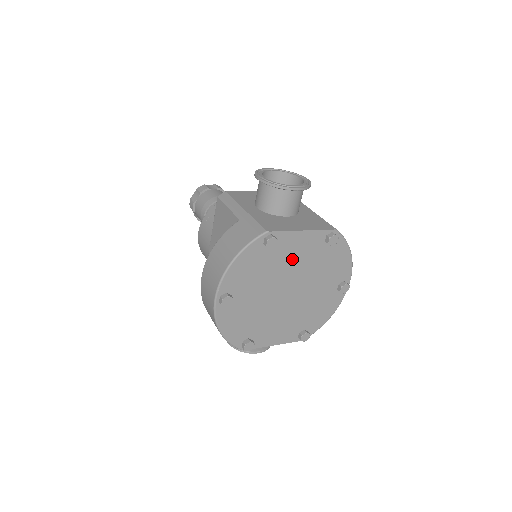
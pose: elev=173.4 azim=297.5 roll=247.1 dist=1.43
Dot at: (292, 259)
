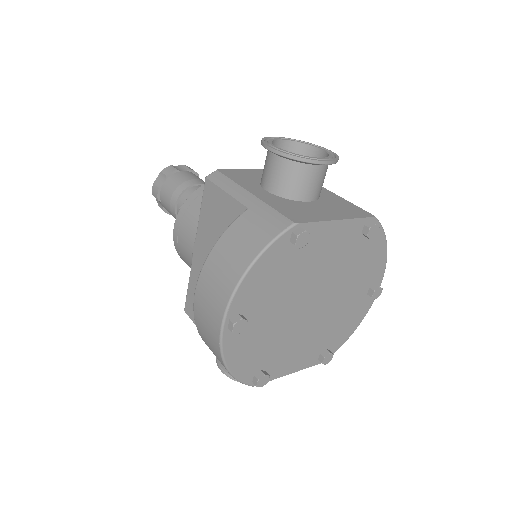
Dot at: (322, 260)
